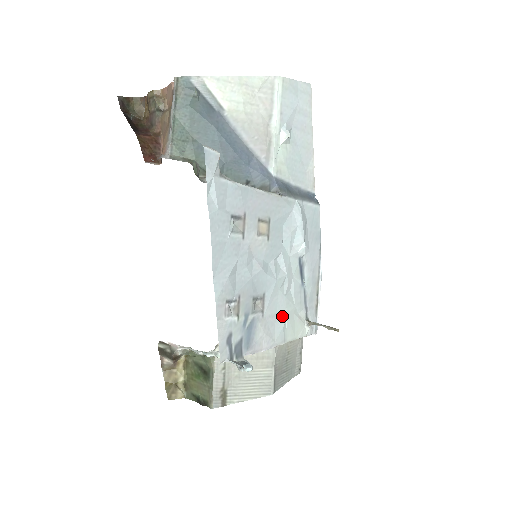
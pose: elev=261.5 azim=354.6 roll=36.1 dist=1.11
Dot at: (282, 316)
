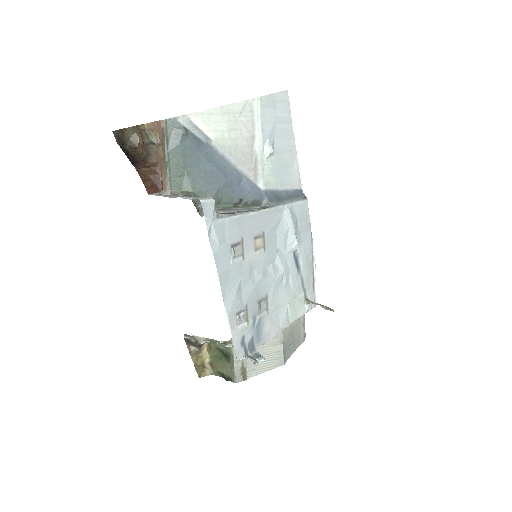
Dot at: (284, 305)
